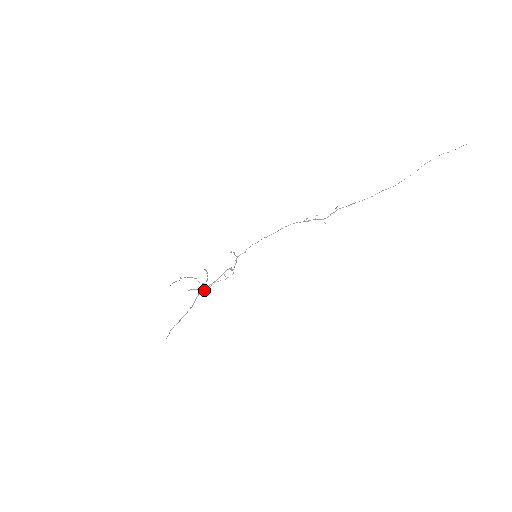
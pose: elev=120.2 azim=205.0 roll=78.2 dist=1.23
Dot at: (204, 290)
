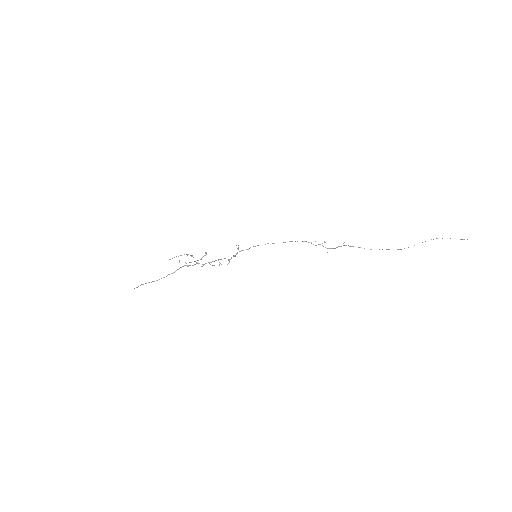
Dot at: occluded
